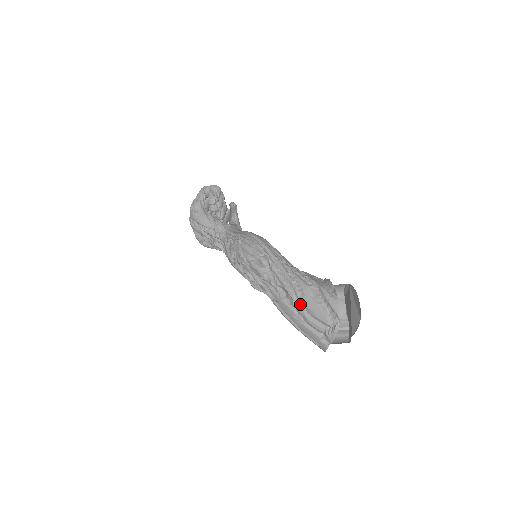
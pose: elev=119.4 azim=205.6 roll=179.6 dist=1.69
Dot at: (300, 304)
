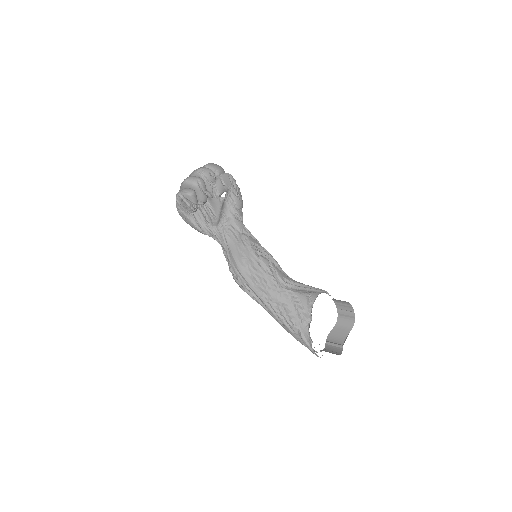
Dot at: occluded
